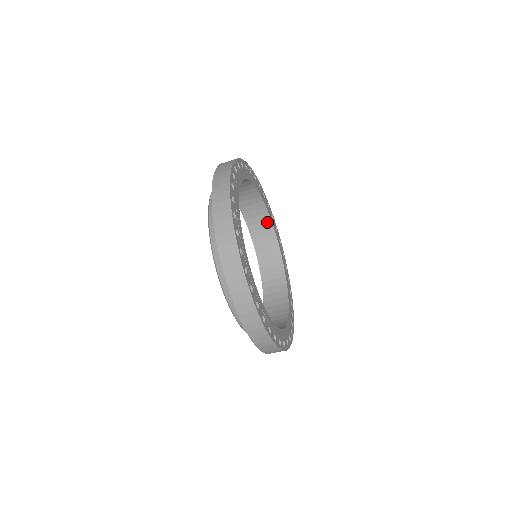
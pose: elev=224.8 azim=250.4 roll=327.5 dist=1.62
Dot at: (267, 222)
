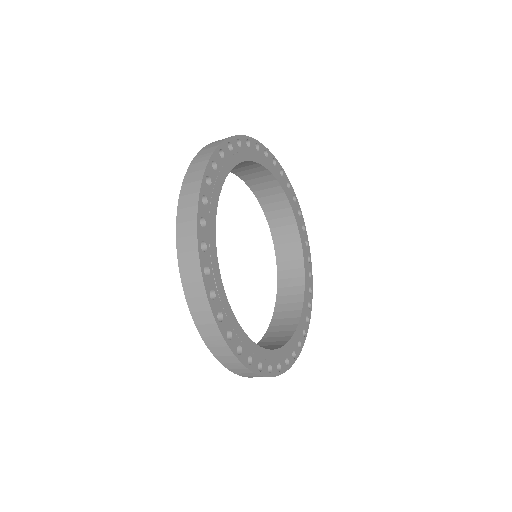
Dot at: (290, 218)
